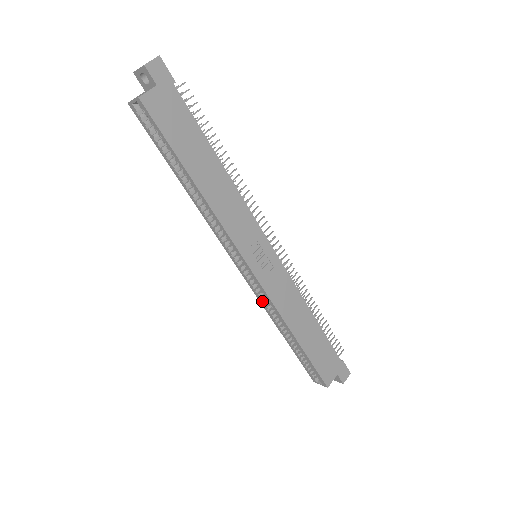
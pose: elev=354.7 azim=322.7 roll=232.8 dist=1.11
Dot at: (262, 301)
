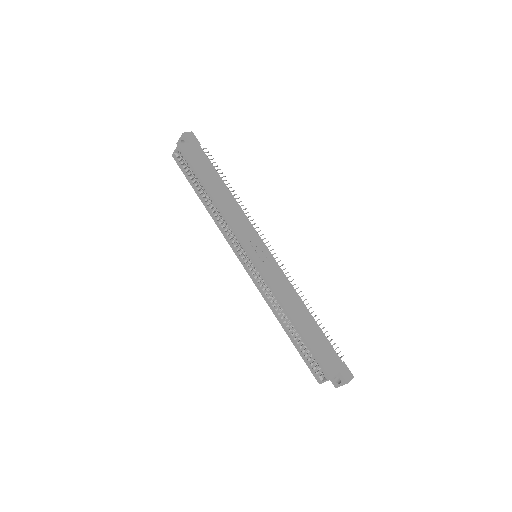
Dot at: (263, 293)
